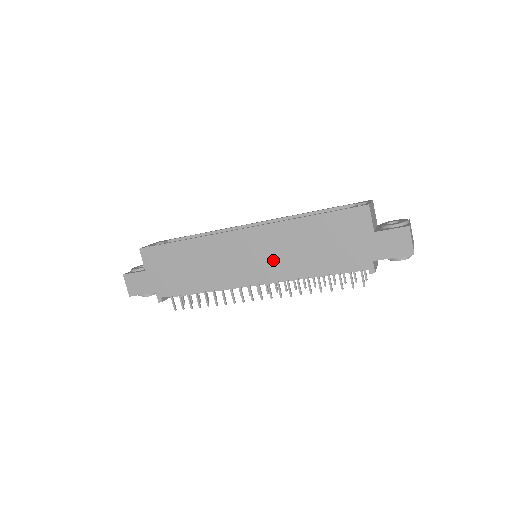
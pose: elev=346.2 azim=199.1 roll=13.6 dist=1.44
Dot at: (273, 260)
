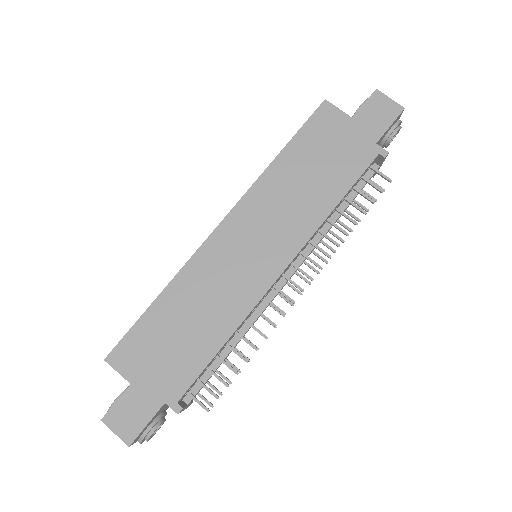
Dot at: (280, 227)
